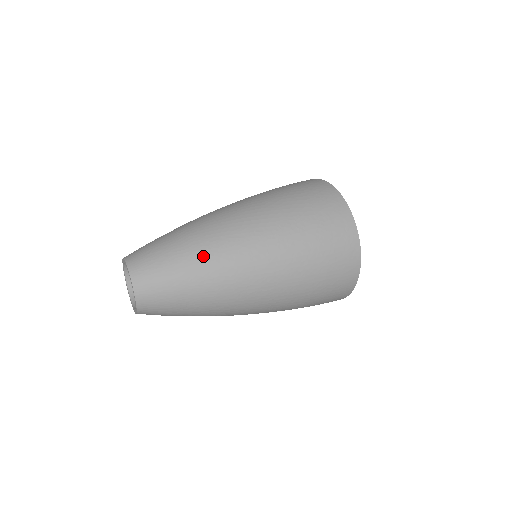
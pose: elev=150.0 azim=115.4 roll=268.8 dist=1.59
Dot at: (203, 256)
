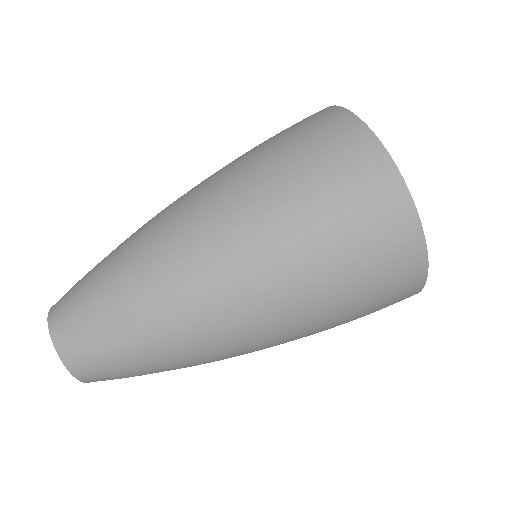
Dot at: occluded
